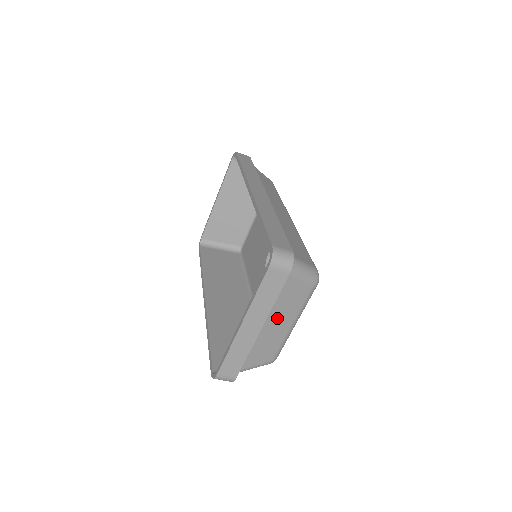
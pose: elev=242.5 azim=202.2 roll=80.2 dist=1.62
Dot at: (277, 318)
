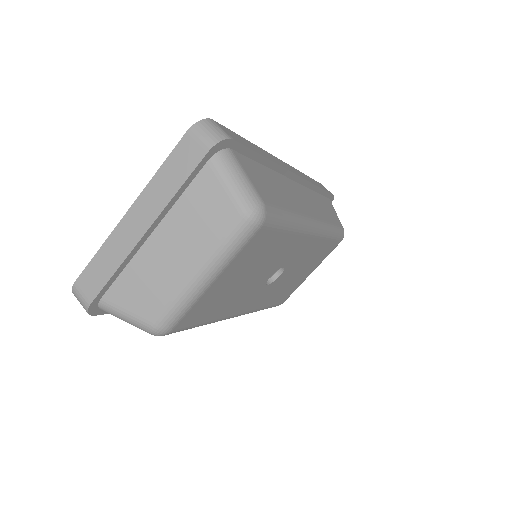
Dot at: (178, 239)
